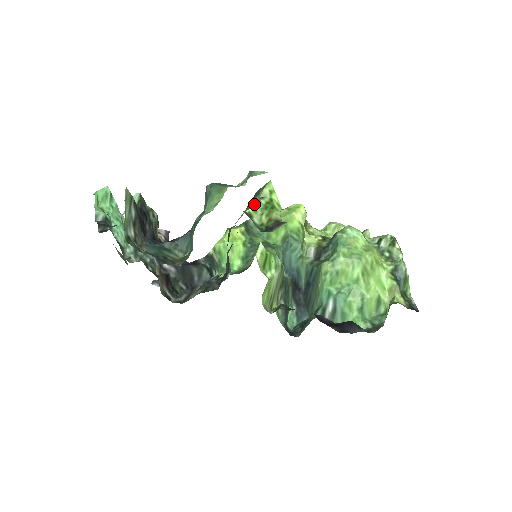
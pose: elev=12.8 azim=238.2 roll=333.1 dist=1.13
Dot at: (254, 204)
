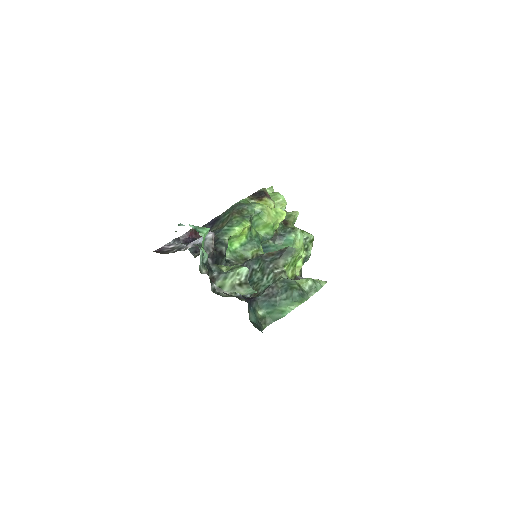
Dot at: (289, 263)
